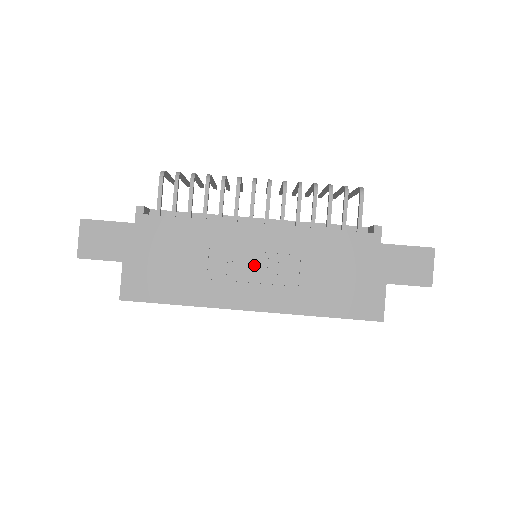
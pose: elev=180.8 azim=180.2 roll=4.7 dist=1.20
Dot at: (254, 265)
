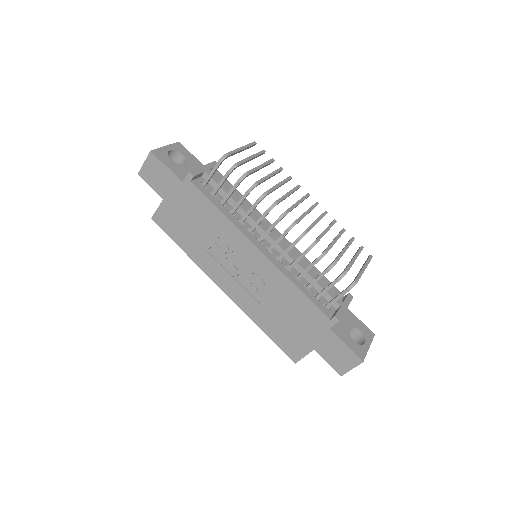
Dot at: (240, 269)
